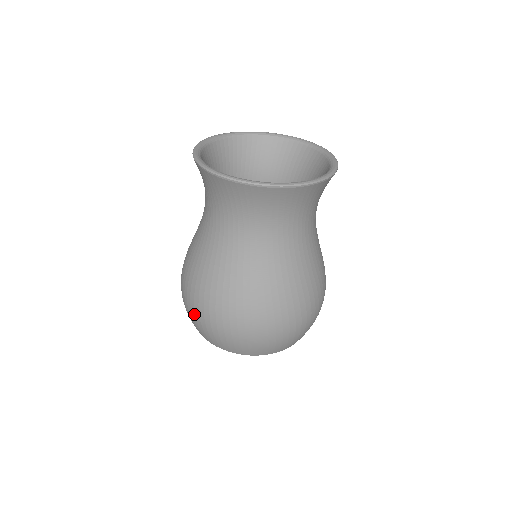
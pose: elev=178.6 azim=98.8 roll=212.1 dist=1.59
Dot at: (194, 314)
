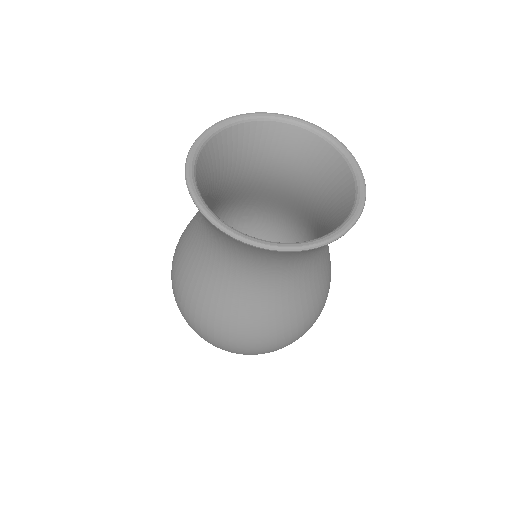
Dot at: (221, 345)
